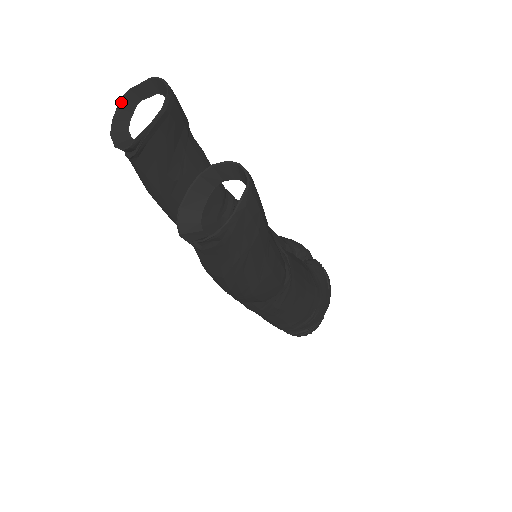
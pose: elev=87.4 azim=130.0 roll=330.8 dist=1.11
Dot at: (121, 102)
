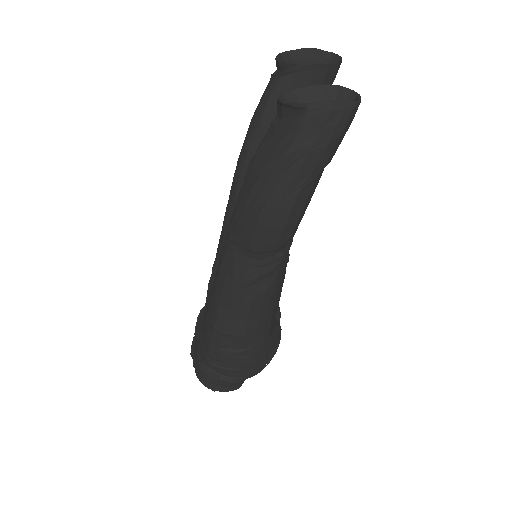
Dot at: (302, 49)
